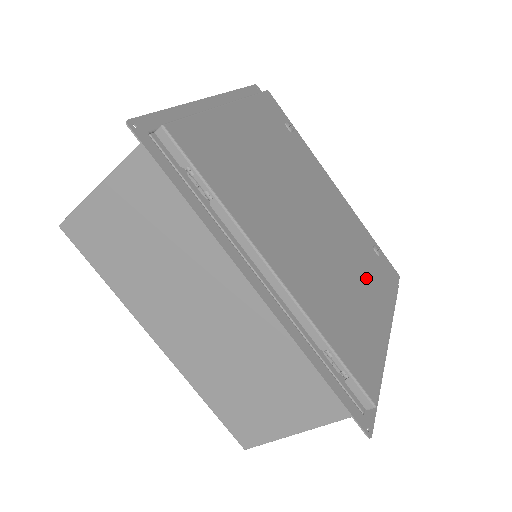
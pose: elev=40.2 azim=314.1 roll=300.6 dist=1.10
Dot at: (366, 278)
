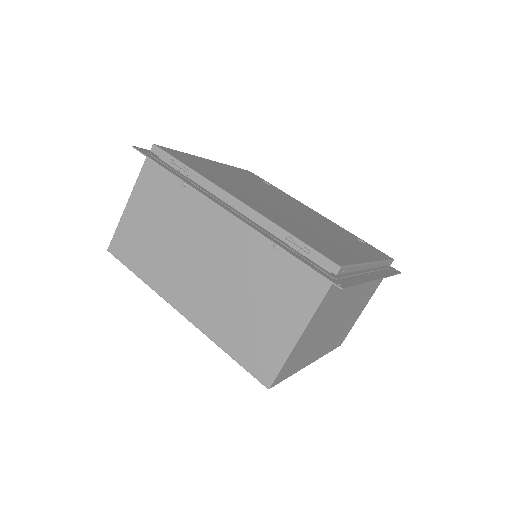
Dot at: (343, 240)
